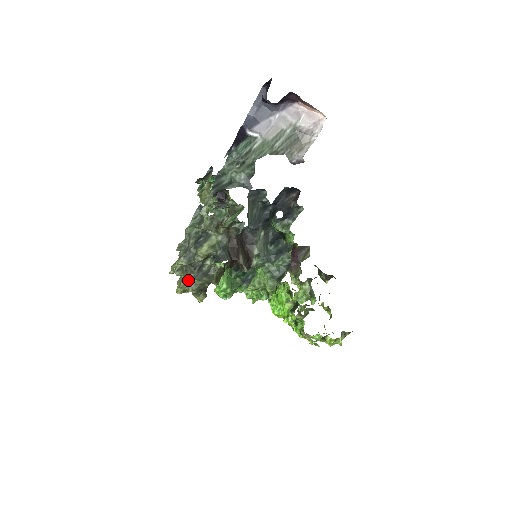
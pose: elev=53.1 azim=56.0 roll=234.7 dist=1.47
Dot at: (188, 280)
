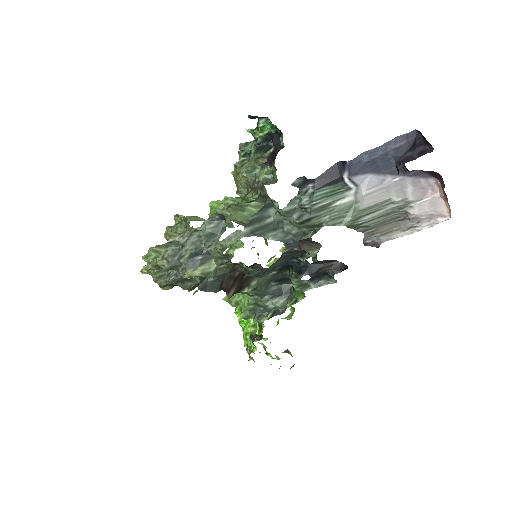
Dot at: (161, 273)
